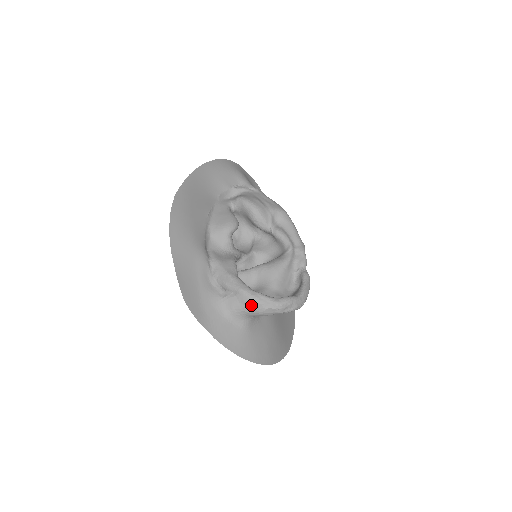
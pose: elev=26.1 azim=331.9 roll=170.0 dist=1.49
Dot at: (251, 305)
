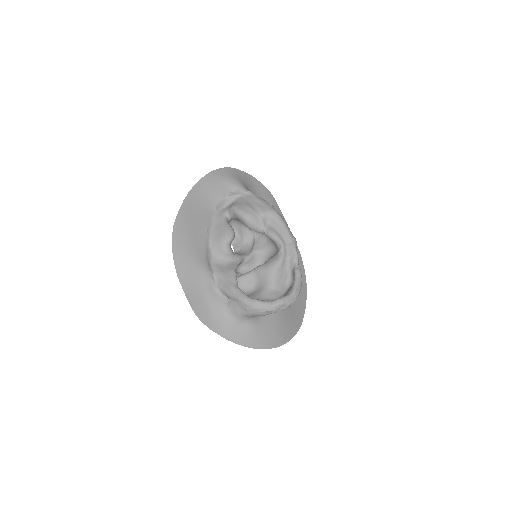
Dot at: (250, 310)
